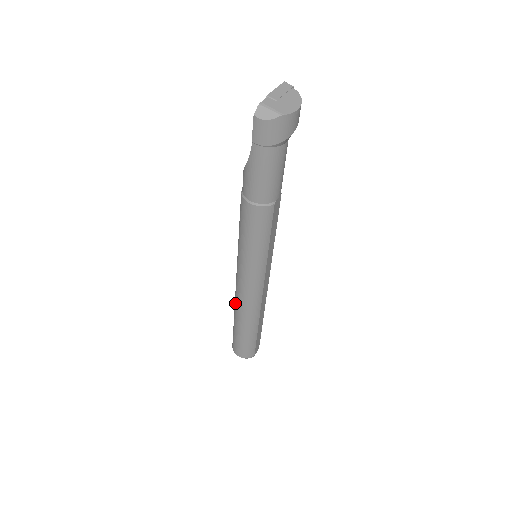
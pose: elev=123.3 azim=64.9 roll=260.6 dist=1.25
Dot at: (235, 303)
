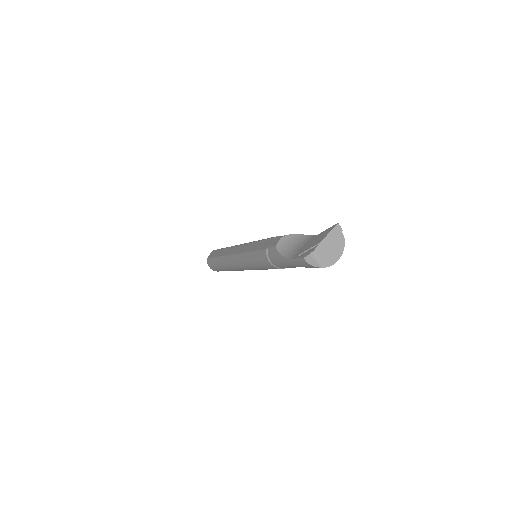
Dot at: (224, 259)
